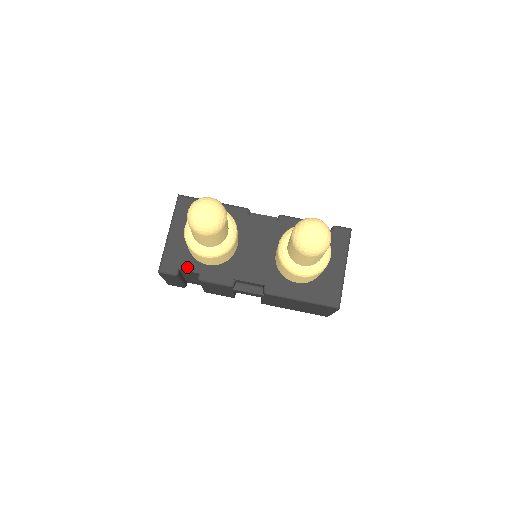
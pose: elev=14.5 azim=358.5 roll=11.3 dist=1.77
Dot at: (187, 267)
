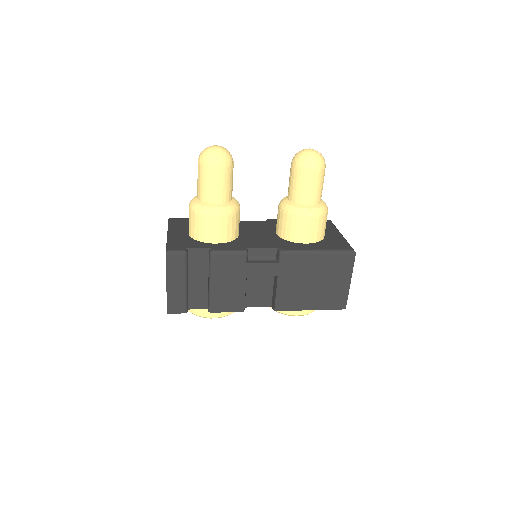
Dot at: (196, 246)
